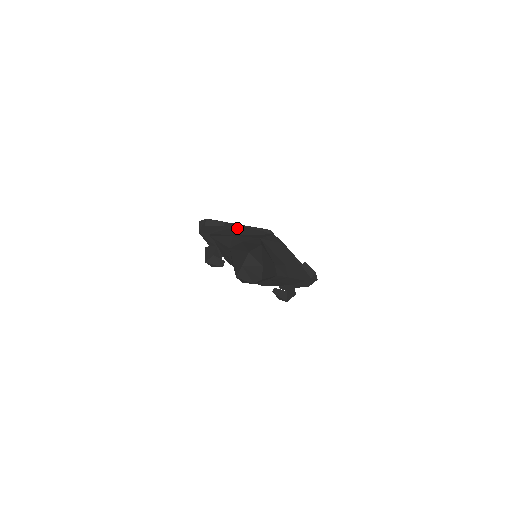
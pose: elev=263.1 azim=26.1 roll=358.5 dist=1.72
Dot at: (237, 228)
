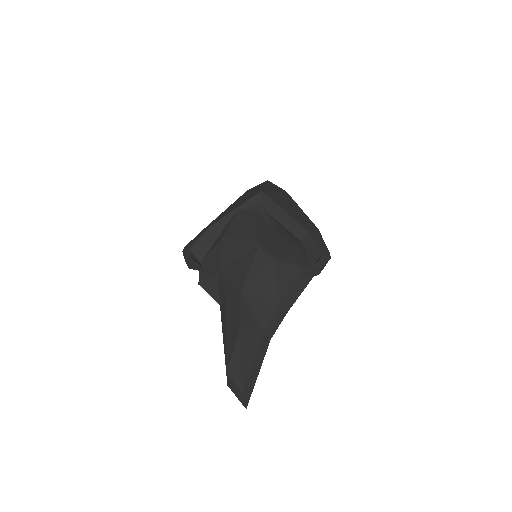
Dot at: (220, 247)
